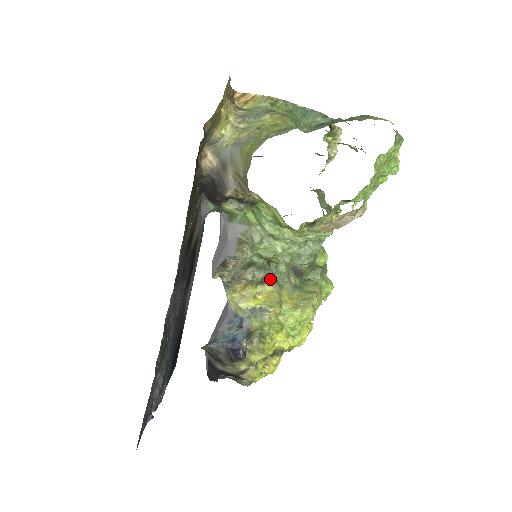
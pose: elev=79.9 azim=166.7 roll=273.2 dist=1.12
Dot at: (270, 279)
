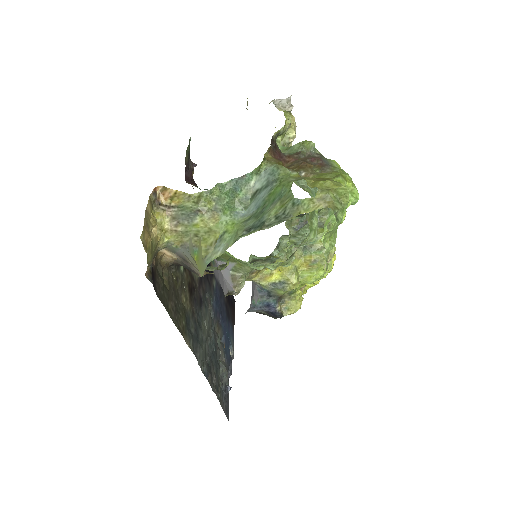
Dot at: occluded
